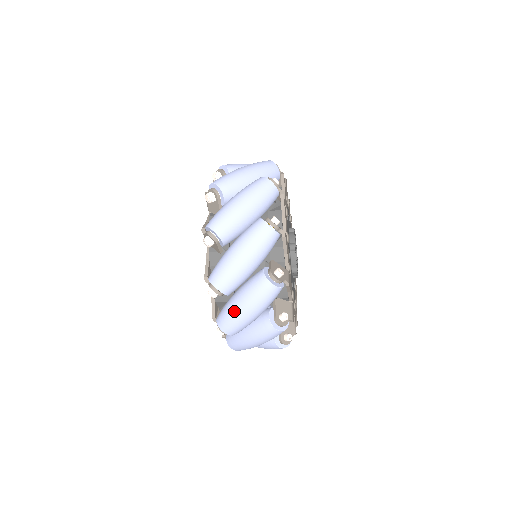
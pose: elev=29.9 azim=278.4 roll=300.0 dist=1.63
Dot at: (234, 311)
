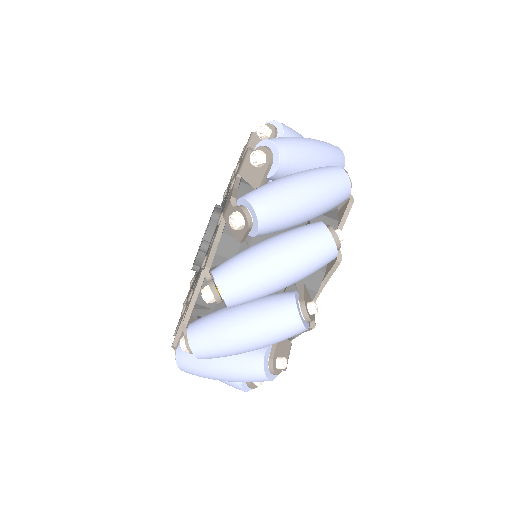
Dot at: occluded
